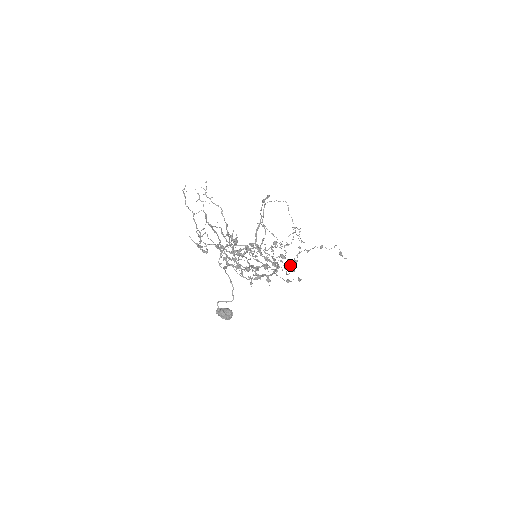
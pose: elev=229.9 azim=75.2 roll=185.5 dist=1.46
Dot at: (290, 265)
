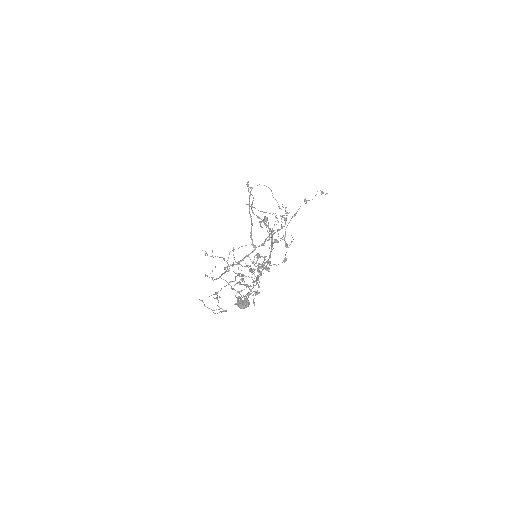
Dot at: occluded
